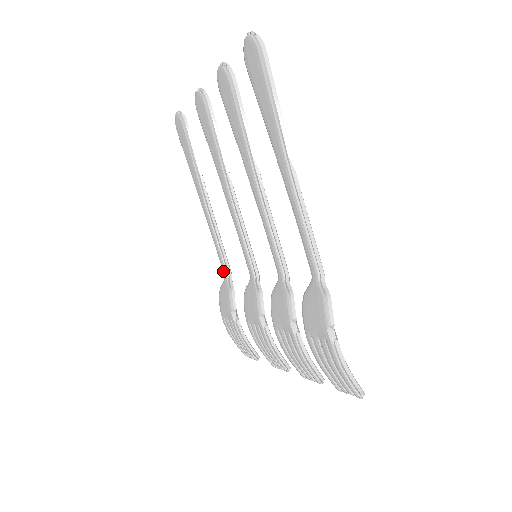
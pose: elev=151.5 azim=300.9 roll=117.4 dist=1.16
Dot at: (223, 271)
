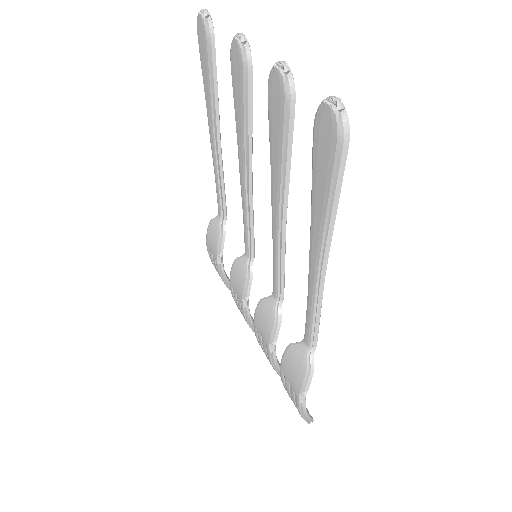
Dot at: (218, 210)
